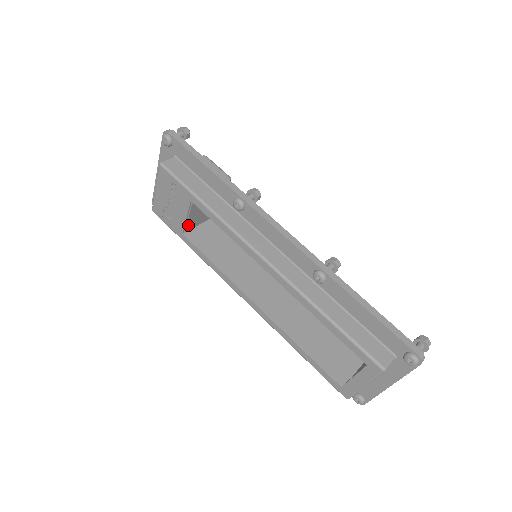
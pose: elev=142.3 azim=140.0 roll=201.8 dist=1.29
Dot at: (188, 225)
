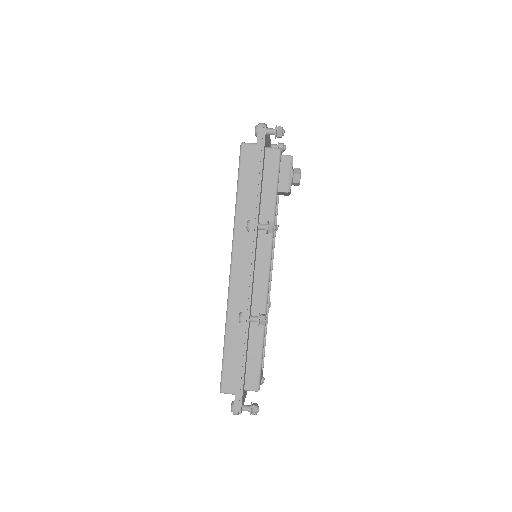
Dot at: occluded
